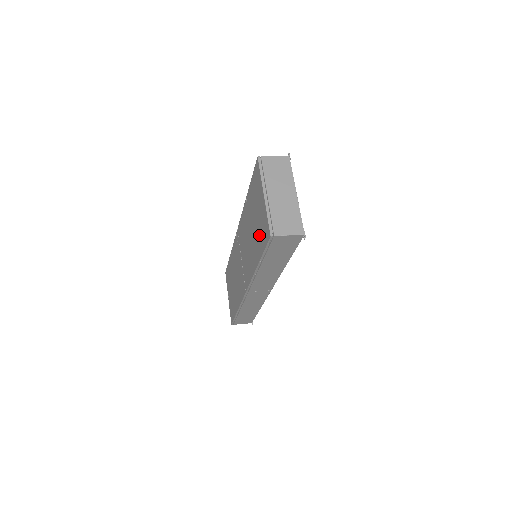
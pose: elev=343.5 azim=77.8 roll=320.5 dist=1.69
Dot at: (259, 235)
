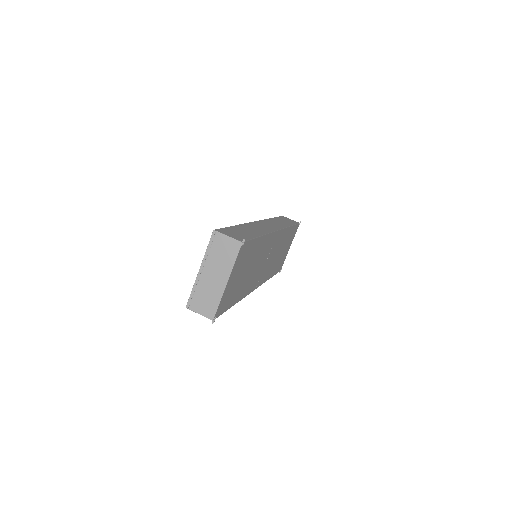
Dot at: occluded
